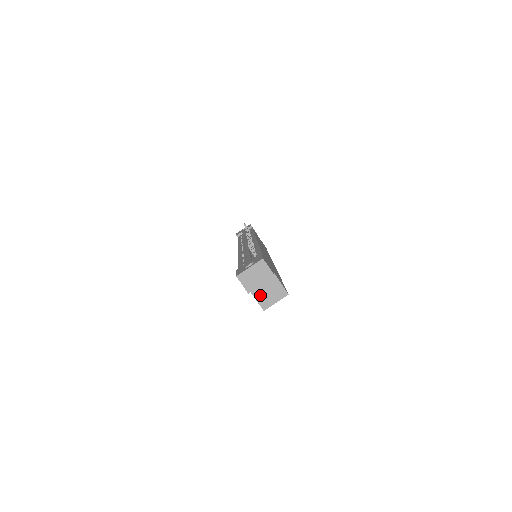
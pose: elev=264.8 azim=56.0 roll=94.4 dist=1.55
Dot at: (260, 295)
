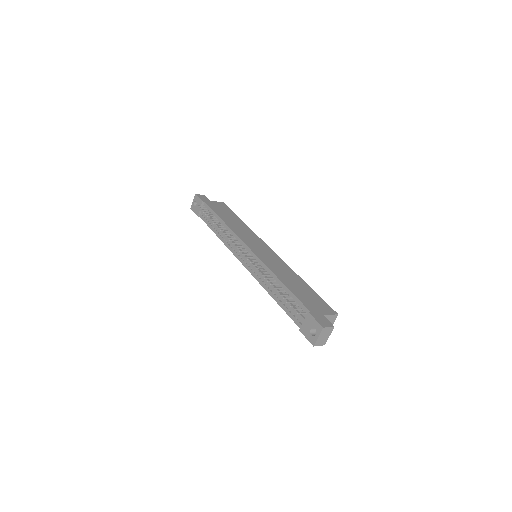
Dot at: occluded
